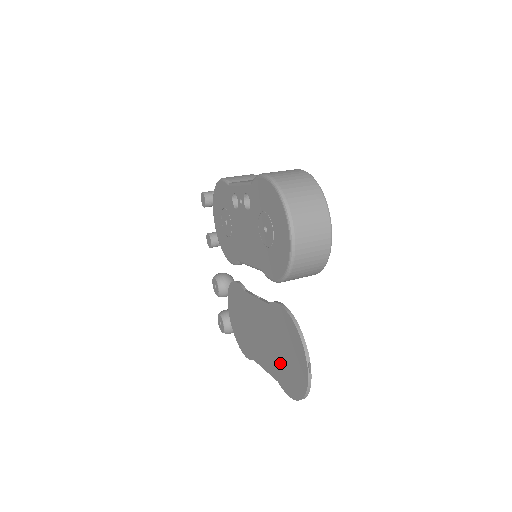
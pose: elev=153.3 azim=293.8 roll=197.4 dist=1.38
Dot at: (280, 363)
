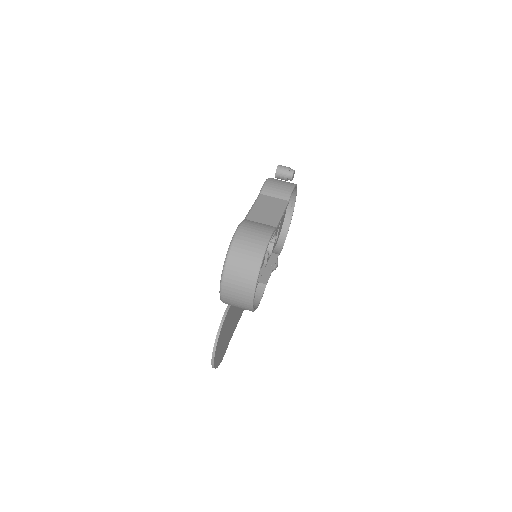
Dot at: occluded
